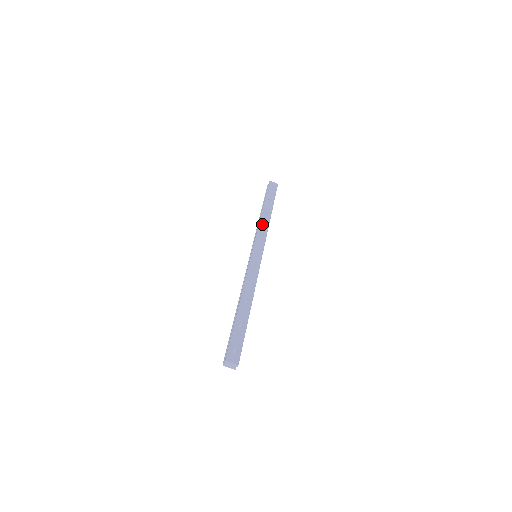
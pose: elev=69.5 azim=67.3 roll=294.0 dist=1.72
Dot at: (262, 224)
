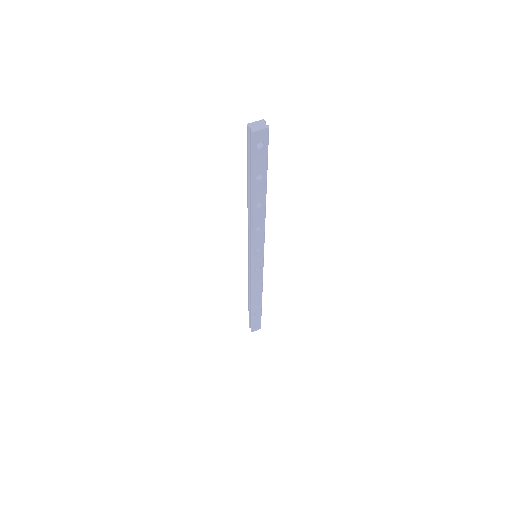
Dot at: occluded
